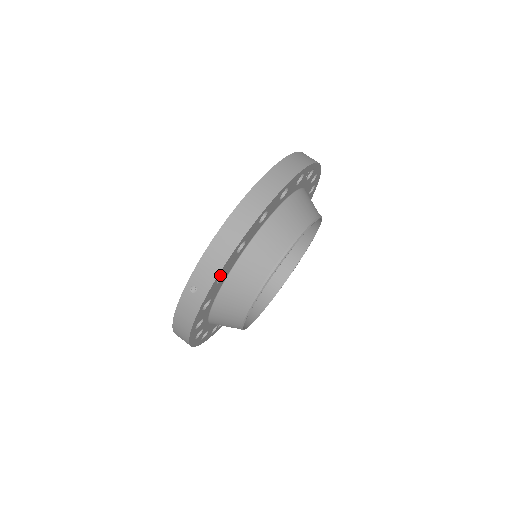
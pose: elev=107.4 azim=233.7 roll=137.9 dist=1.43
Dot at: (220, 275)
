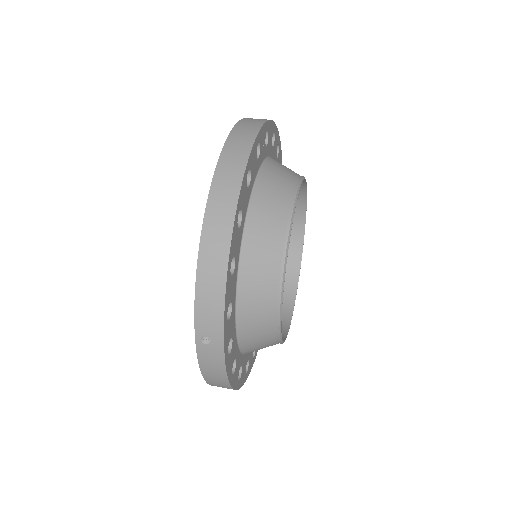
Dot at: (226, 310)
